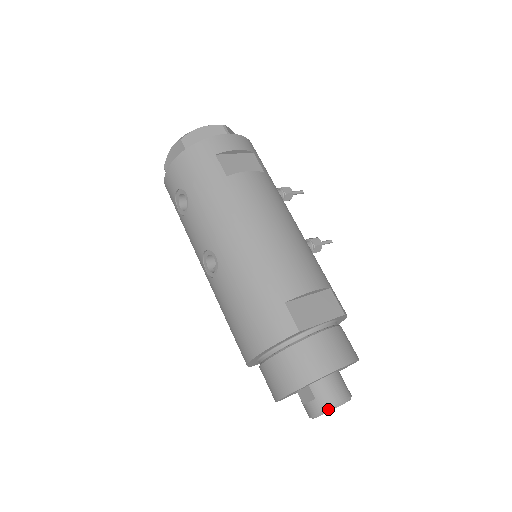
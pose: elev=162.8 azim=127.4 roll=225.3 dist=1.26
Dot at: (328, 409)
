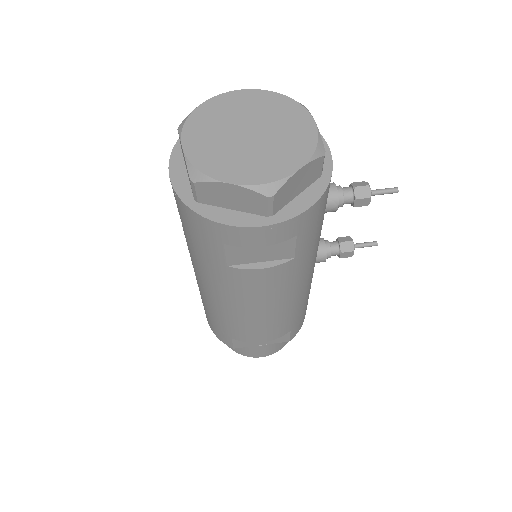
Dot at: occluded
